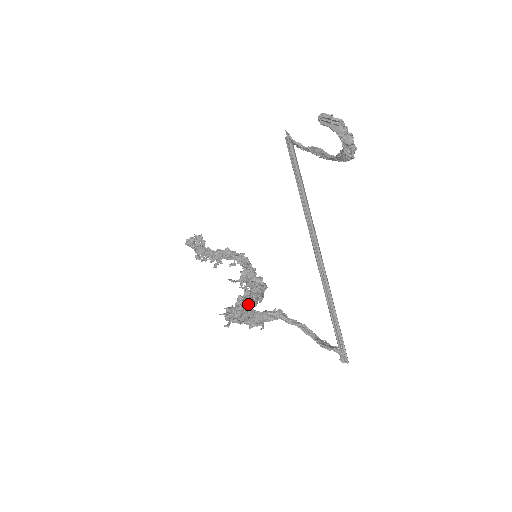
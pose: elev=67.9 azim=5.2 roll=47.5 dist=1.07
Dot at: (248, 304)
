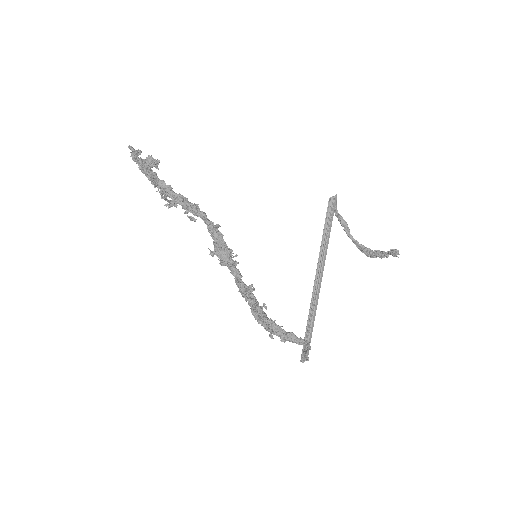
Dot at: (259, 306)
